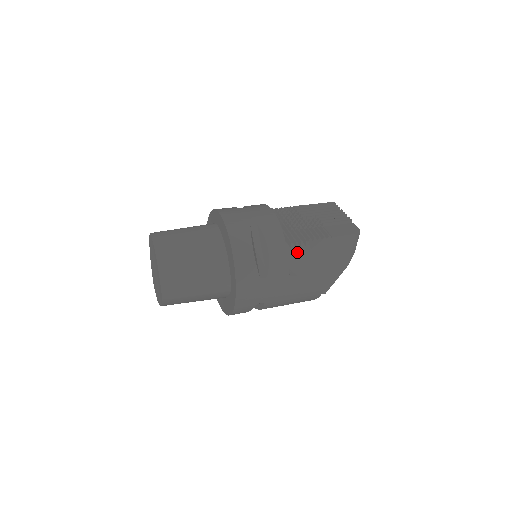
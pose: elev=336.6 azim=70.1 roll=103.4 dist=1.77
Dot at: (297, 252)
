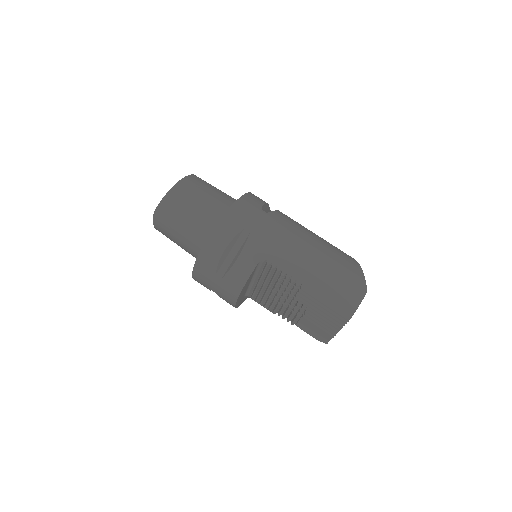
Dot at: occluded
